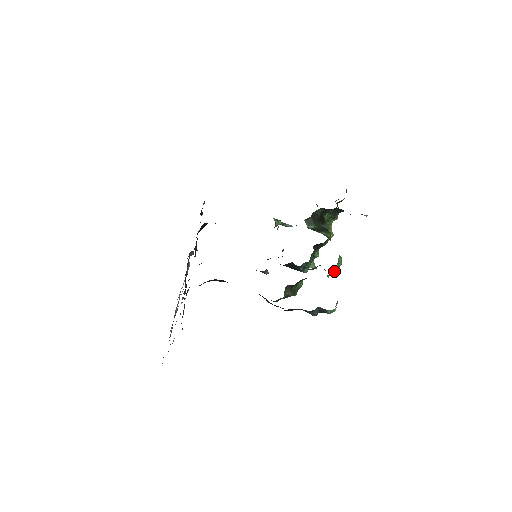
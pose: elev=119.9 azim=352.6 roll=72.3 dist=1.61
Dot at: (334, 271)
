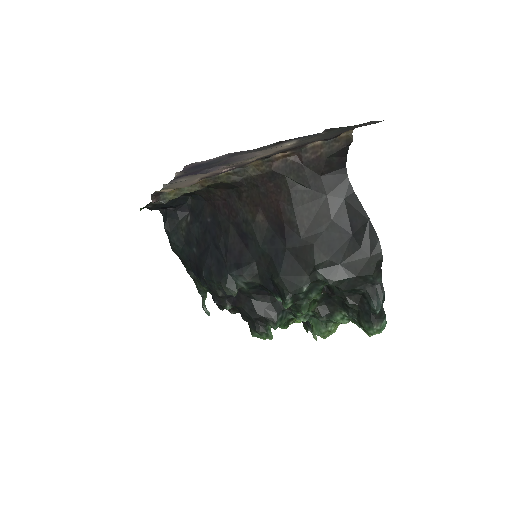
Dot at: (331, 331)
